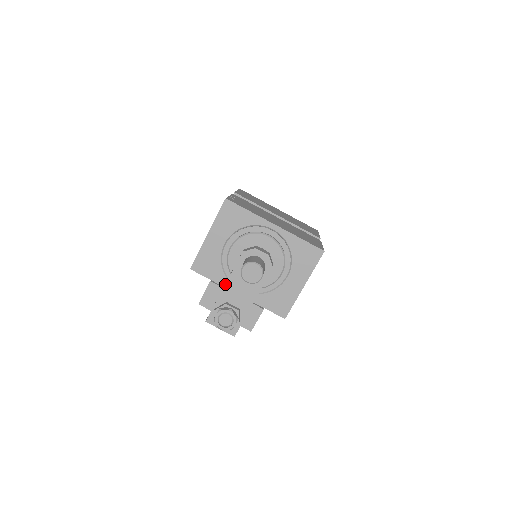
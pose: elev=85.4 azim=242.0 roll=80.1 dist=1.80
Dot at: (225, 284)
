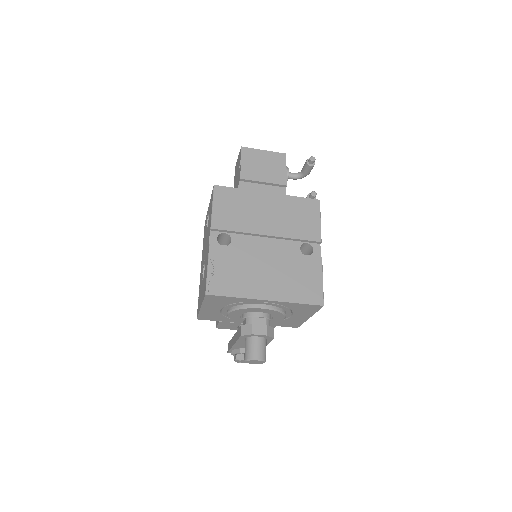
Dot at: (234, 344)
